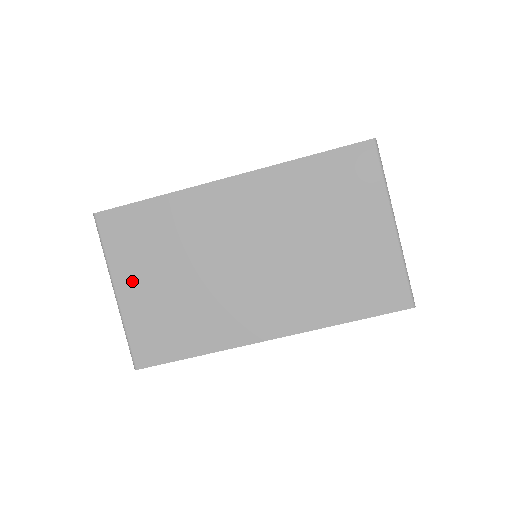
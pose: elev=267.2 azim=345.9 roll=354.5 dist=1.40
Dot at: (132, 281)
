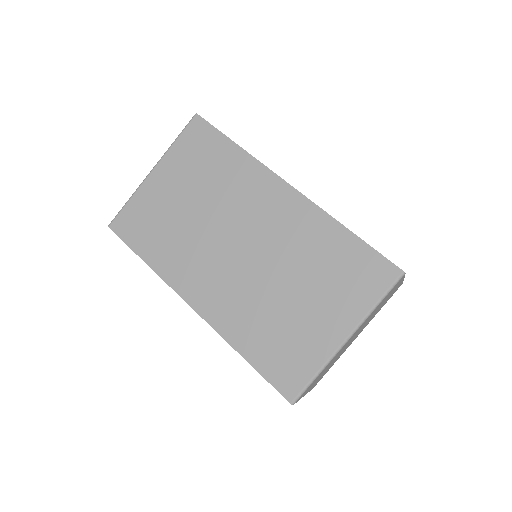
Dot at: (167, 176)
